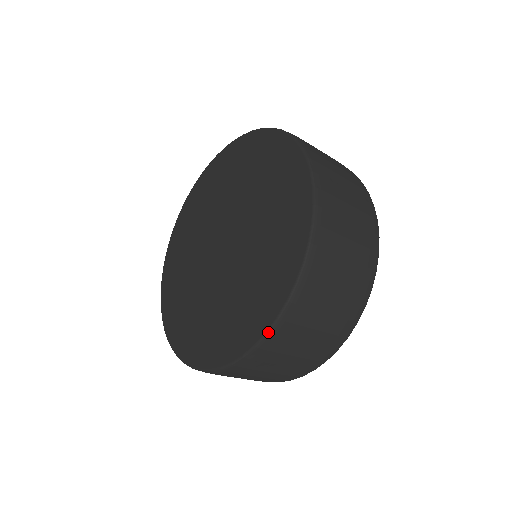
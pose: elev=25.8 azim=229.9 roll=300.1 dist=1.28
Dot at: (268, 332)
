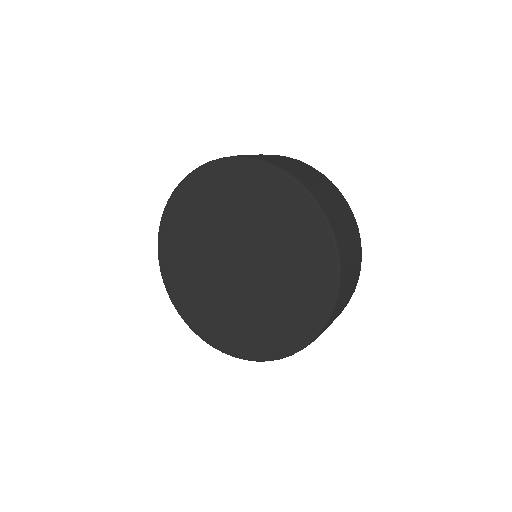
Dot at: (311, 342)
